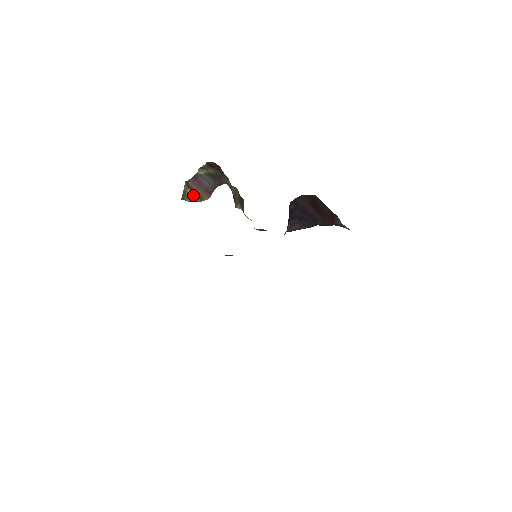
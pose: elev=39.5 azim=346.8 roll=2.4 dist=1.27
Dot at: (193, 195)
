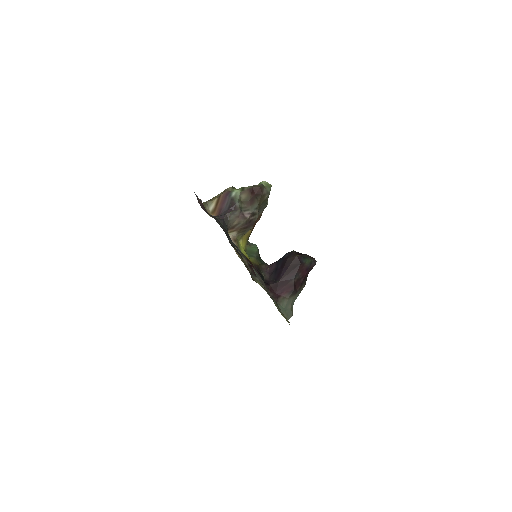
Dot at: (214, 205)
